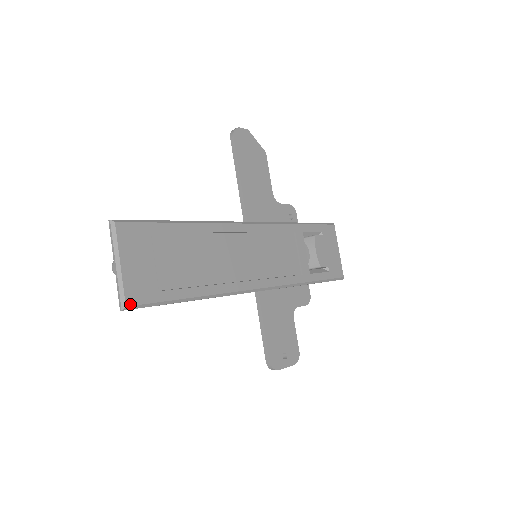
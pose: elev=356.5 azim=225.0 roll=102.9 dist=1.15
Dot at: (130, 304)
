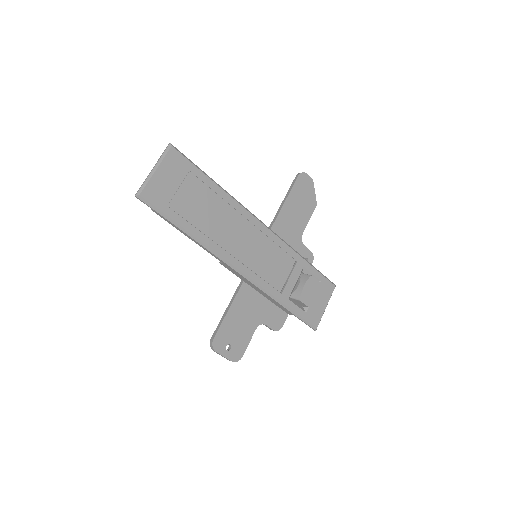
Dot at: (143, 196)
